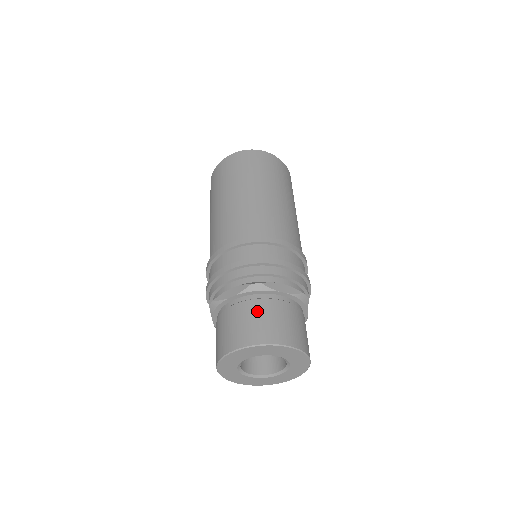
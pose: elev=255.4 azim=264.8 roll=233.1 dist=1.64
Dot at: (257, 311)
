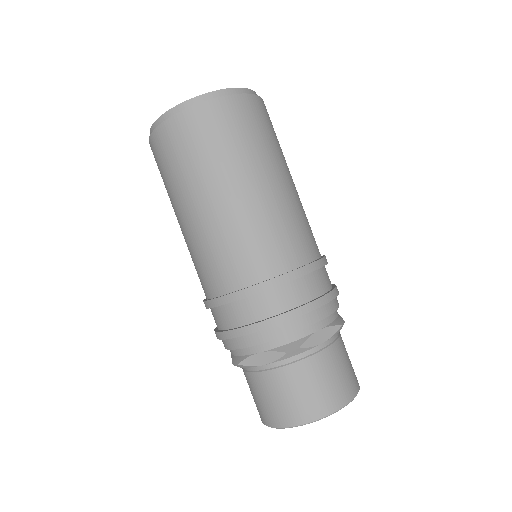
Dot at: (301, 379)
